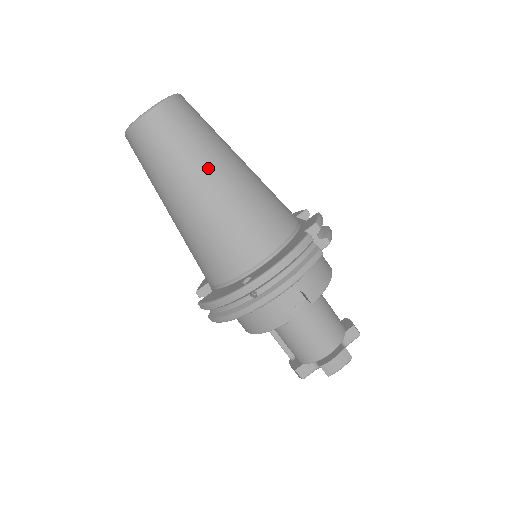
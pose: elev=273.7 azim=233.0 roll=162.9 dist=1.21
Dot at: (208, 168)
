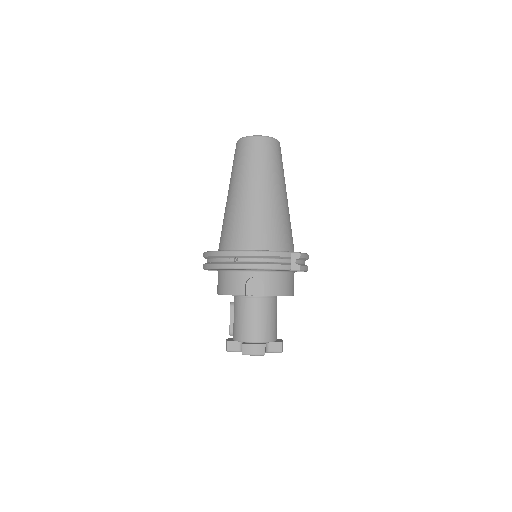
Dot at: (264, 182)
